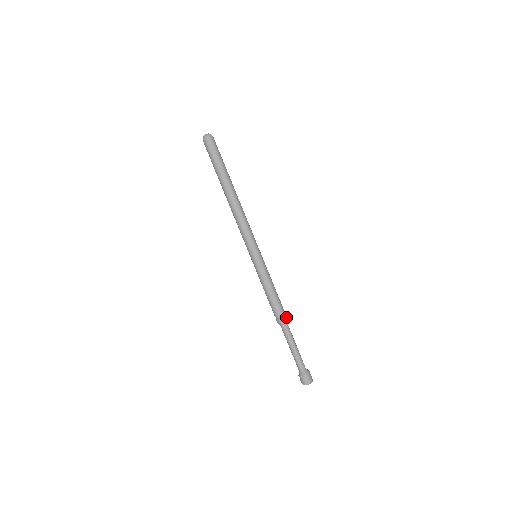
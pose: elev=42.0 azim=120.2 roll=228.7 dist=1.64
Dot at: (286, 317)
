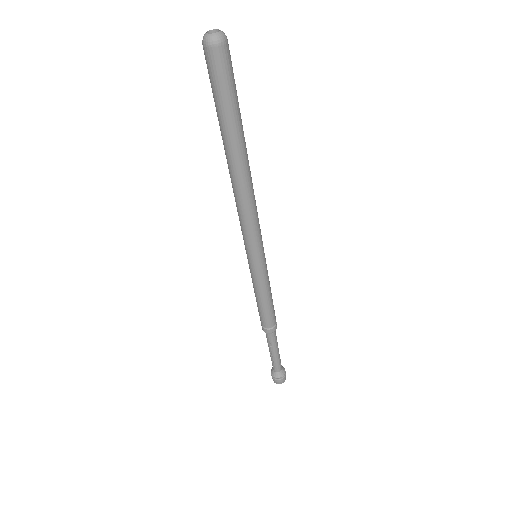
Dot at: (276, 325)
